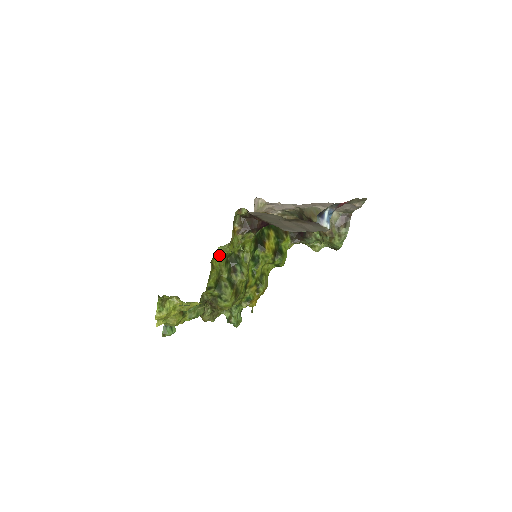
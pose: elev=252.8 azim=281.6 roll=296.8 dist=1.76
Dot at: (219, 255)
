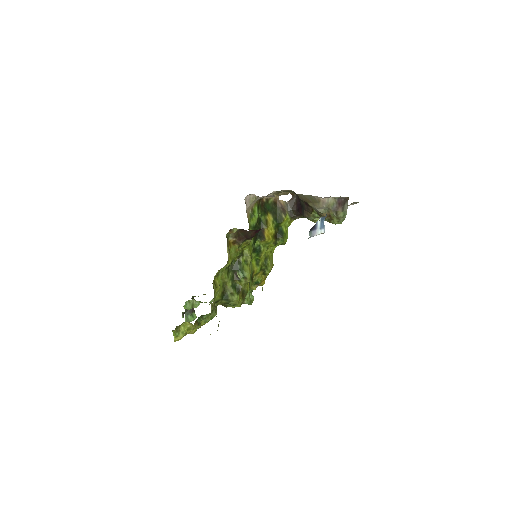
Dot at: (219, 272)
